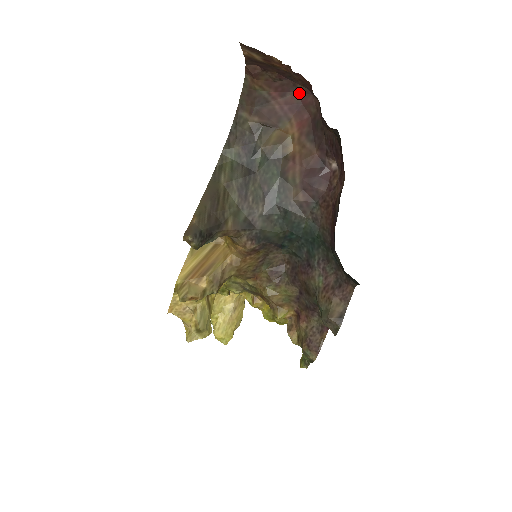
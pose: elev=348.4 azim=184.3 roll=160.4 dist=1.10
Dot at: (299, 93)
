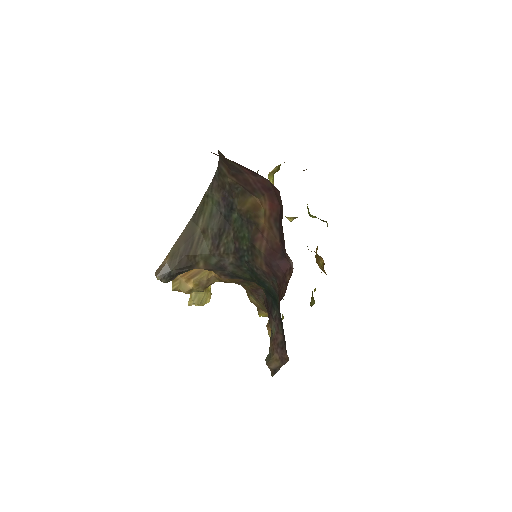
Dot at: (269, 181)
